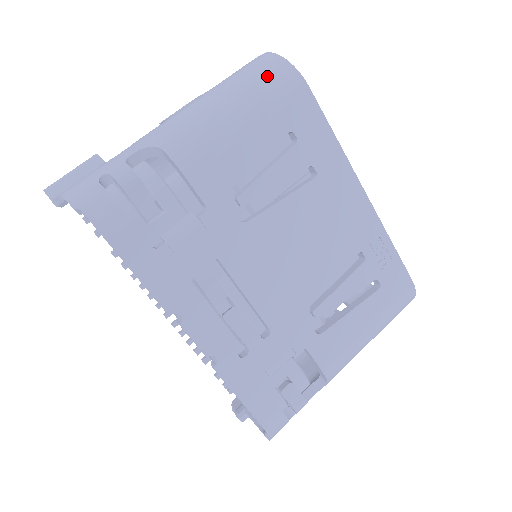
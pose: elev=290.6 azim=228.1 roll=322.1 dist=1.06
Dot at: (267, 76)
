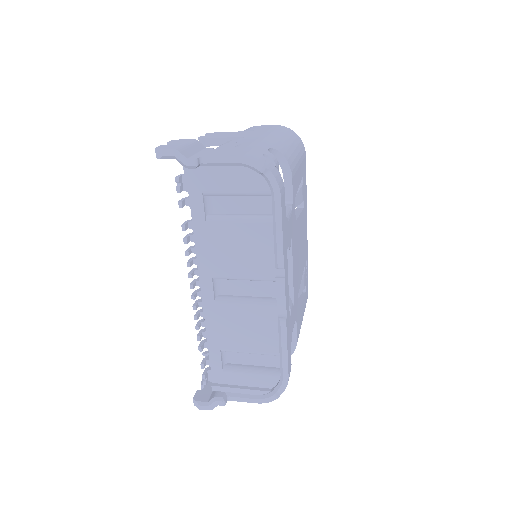
Dot at: (296, 138)
